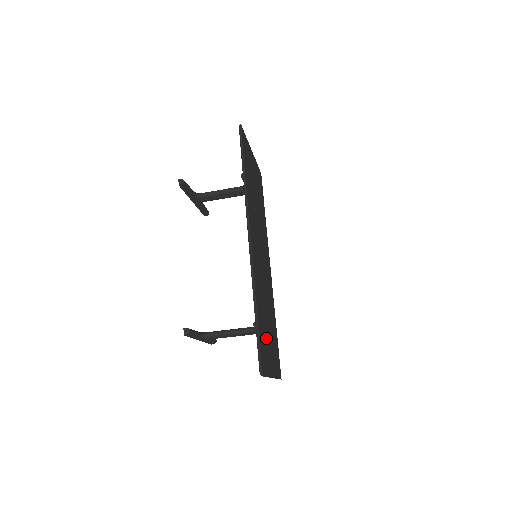
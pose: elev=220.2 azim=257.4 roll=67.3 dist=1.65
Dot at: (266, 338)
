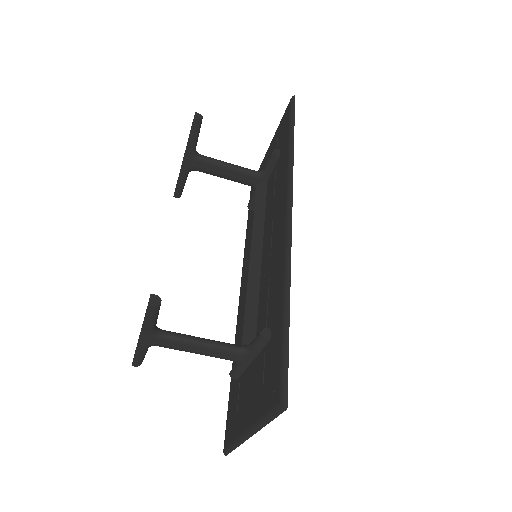
Dot at: occluded
